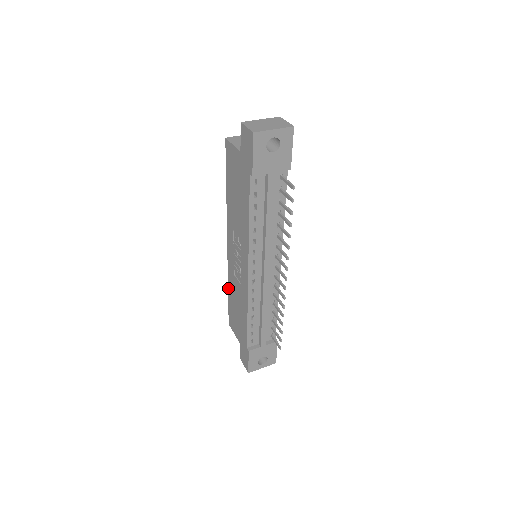
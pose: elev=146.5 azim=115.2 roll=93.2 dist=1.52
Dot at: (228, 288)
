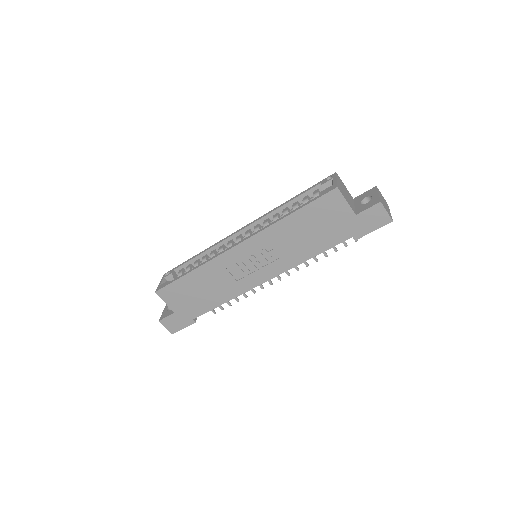
Dot at: (194, 271)
